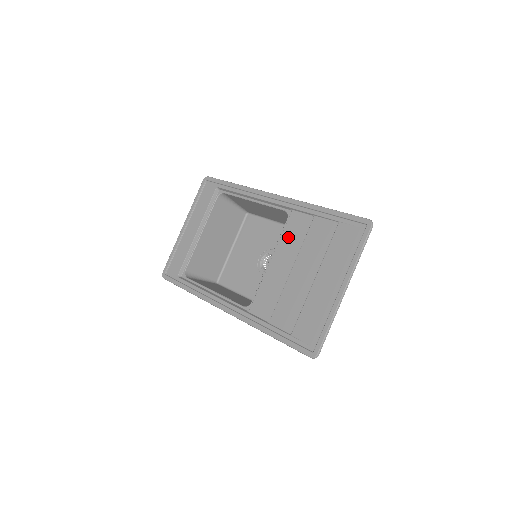
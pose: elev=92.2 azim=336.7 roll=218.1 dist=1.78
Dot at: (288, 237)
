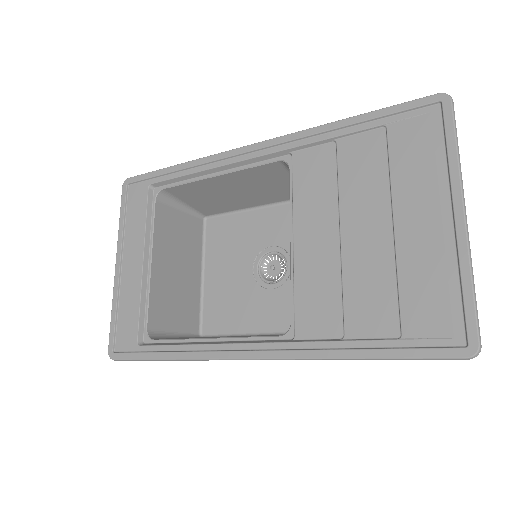
Dot at: (306, 192)
